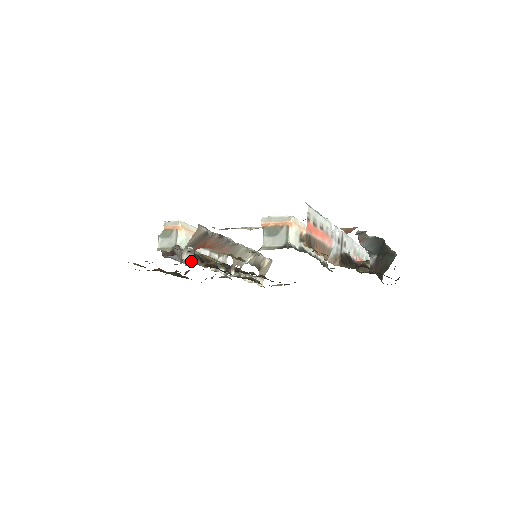
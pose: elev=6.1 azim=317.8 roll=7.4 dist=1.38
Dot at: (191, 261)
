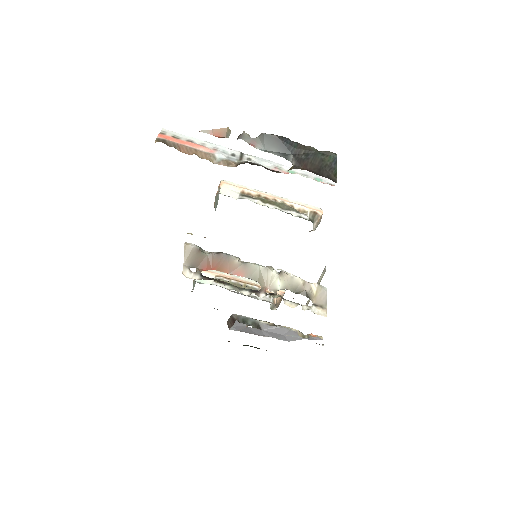
Dot at: (197, 279)
